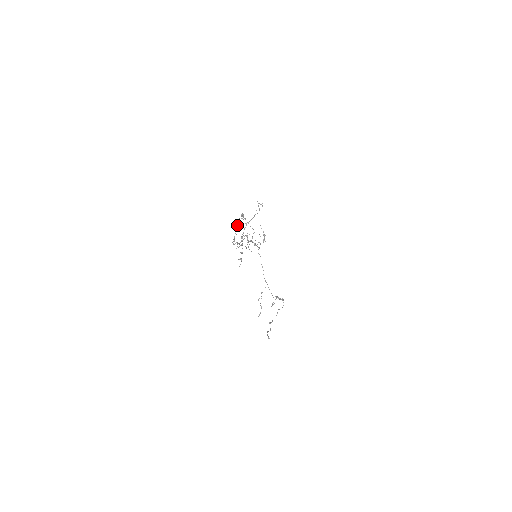
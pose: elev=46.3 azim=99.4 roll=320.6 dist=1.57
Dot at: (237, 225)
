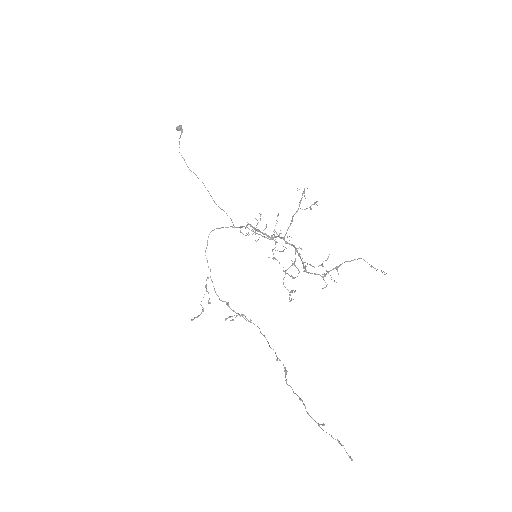
Dot at: (346, 261)
